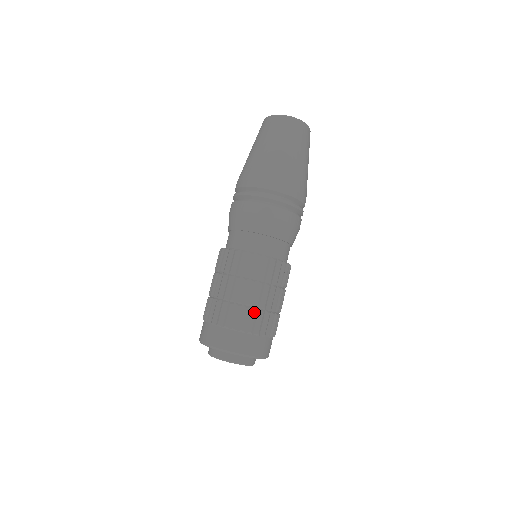
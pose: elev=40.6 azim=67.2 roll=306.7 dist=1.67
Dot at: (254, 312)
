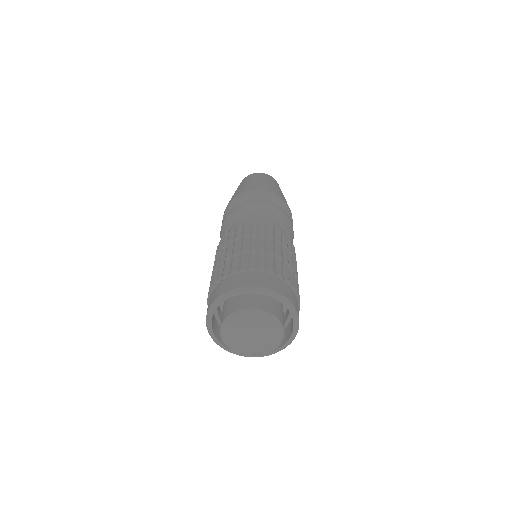
Dot at: (242, 255)
